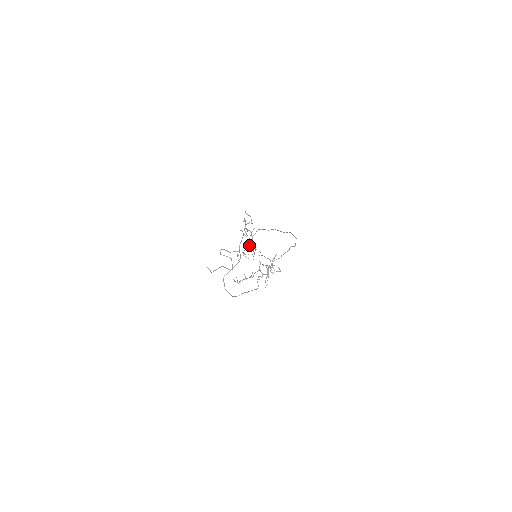
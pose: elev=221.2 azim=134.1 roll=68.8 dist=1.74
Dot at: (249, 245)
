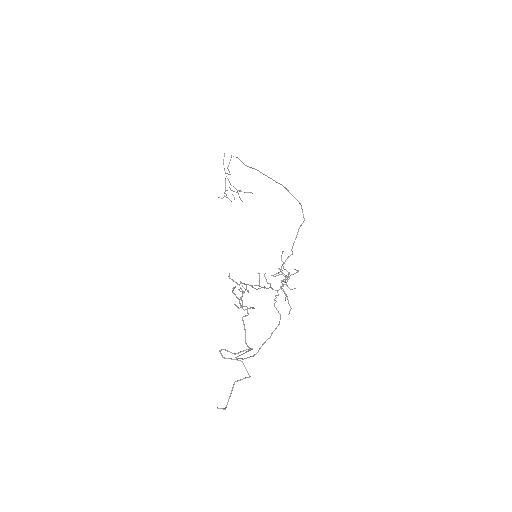
Dot at: occluded
